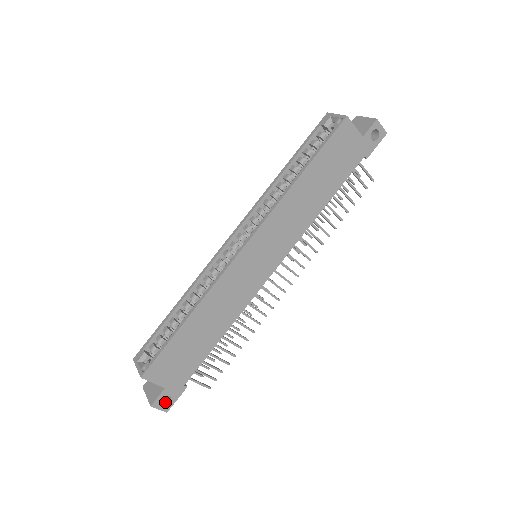
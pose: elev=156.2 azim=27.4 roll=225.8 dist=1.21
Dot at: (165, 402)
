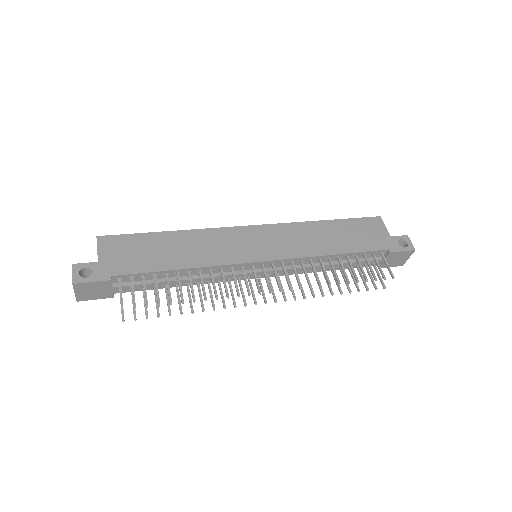
Dot at: (82, 279)
